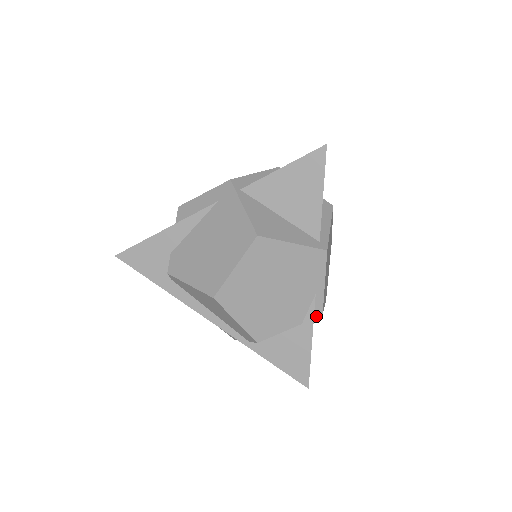
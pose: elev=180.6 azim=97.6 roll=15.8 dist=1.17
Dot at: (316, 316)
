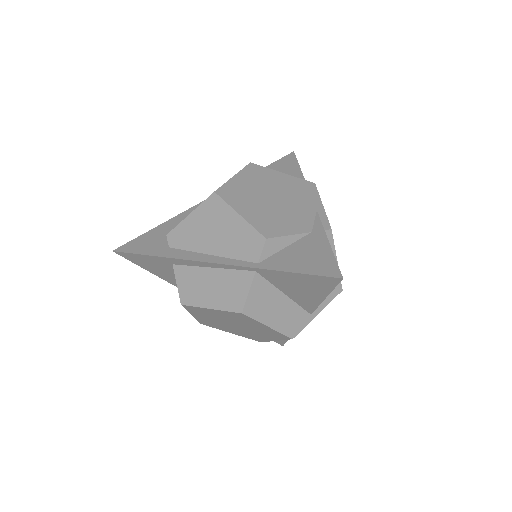
Dot at: (325, 229)
